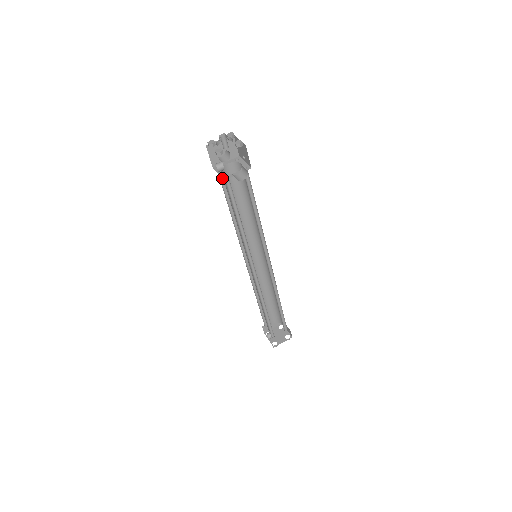
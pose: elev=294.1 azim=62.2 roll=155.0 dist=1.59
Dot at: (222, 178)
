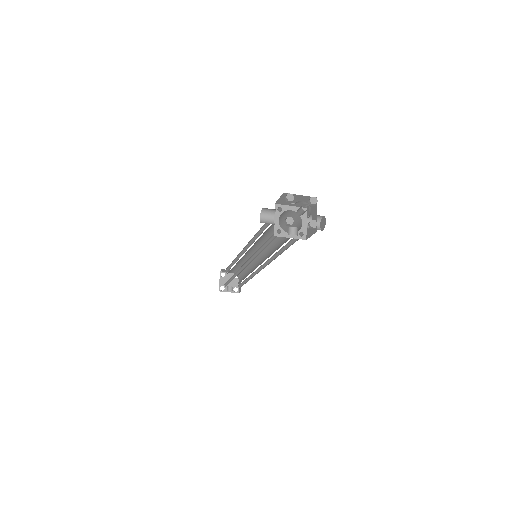
Dot at: (302, 239)
